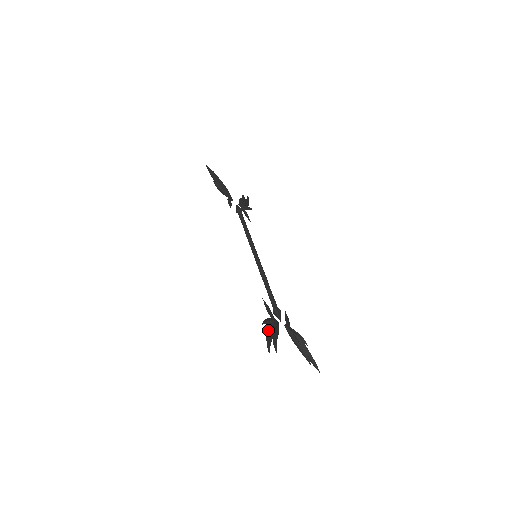
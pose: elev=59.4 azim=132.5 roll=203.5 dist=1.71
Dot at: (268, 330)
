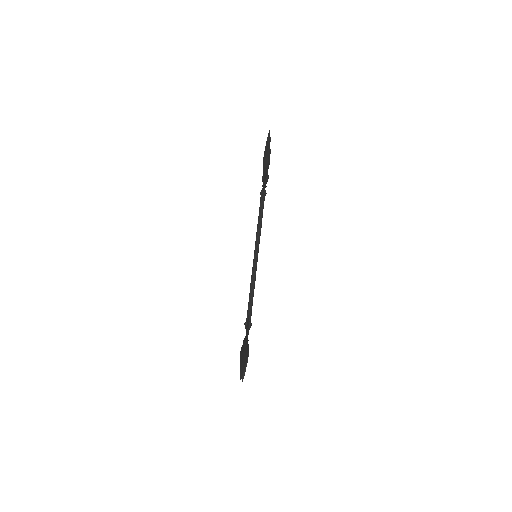
Dot at: (245, 353)
